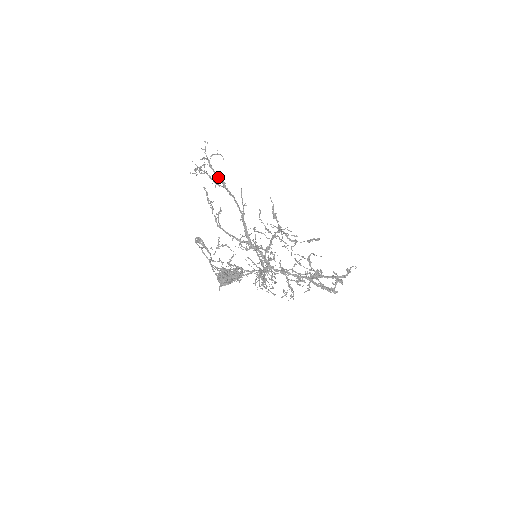
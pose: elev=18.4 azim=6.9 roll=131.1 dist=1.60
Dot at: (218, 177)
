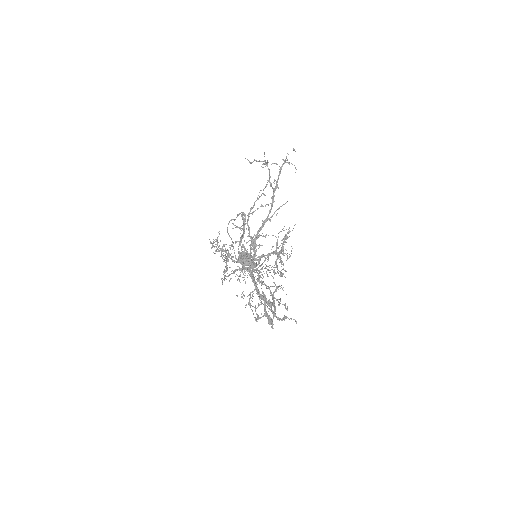
Dot at: (277, 180)
